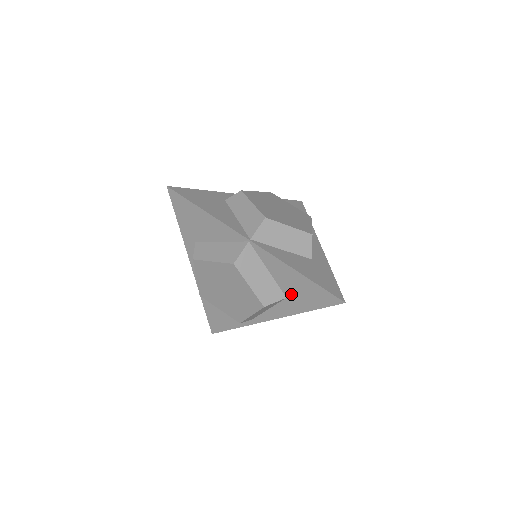
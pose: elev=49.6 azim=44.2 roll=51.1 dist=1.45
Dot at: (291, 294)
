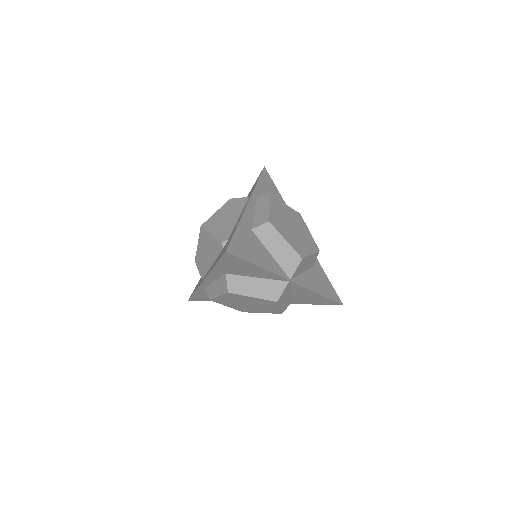
Dot at: (300, 299)
